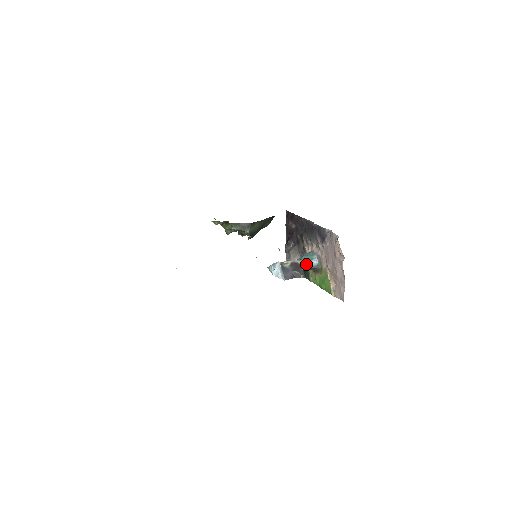
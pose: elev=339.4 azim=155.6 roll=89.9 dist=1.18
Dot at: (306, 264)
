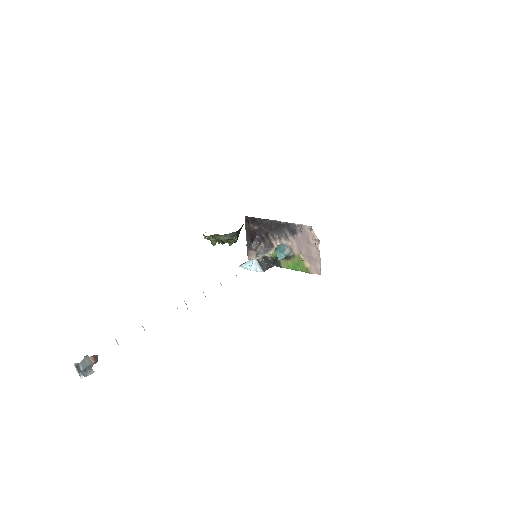
Dot at: (282, 255)
